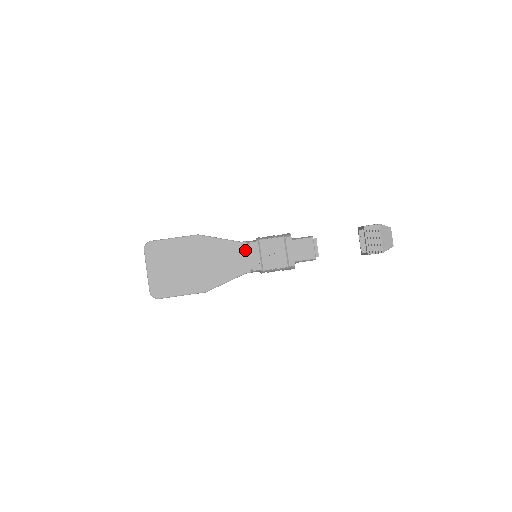
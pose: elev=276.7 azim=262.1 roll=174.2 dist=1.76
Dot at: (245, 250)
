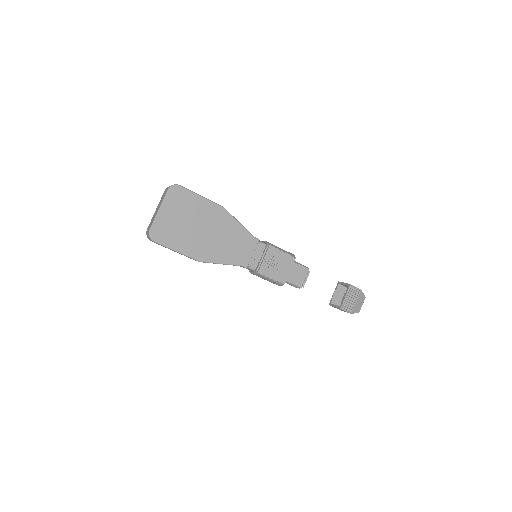
Dot at: (254, 246)
